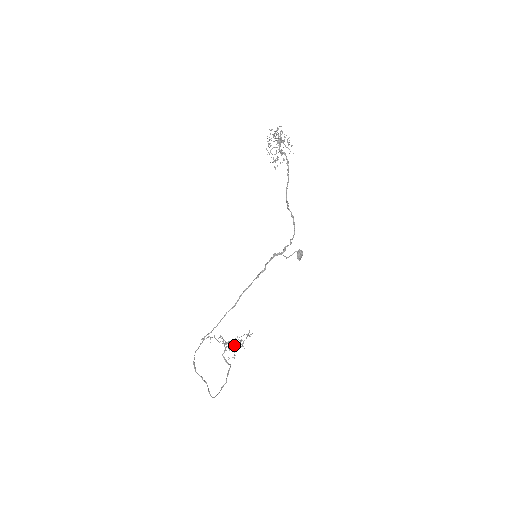
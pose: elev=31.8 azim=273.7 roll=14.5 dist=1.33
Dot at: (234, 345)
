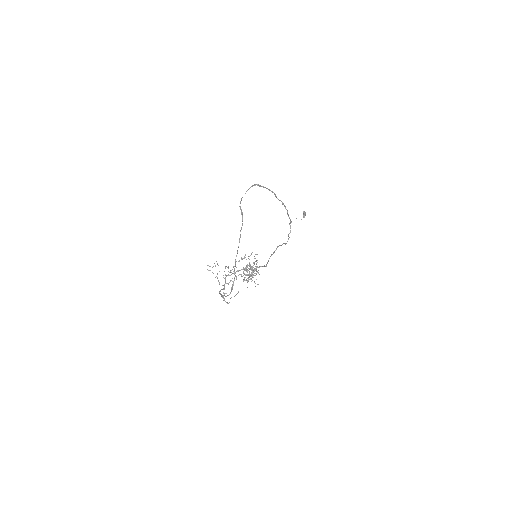
Dot at: (243, 267)
